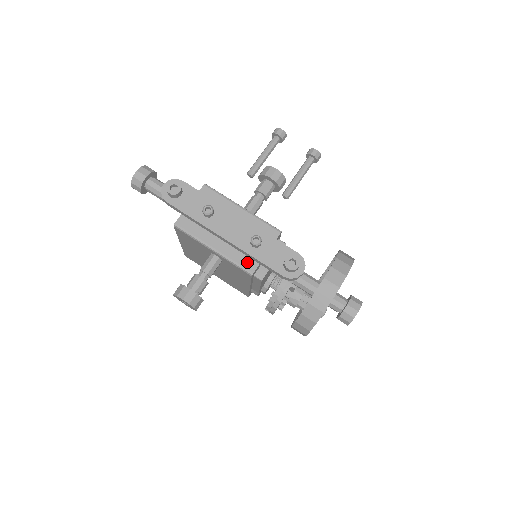
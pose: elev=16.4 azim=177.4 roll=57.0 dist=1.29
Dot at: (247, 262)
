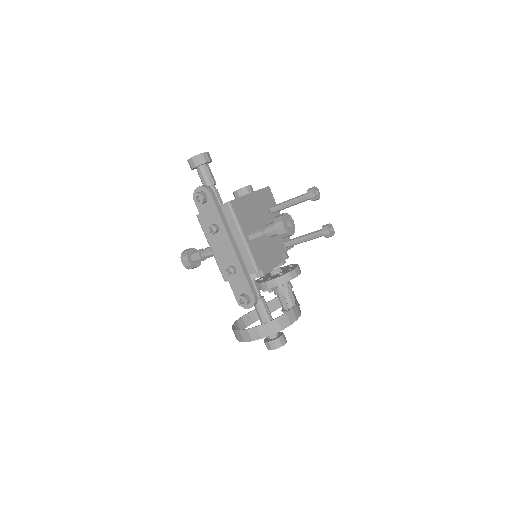
Dot at: occluded
